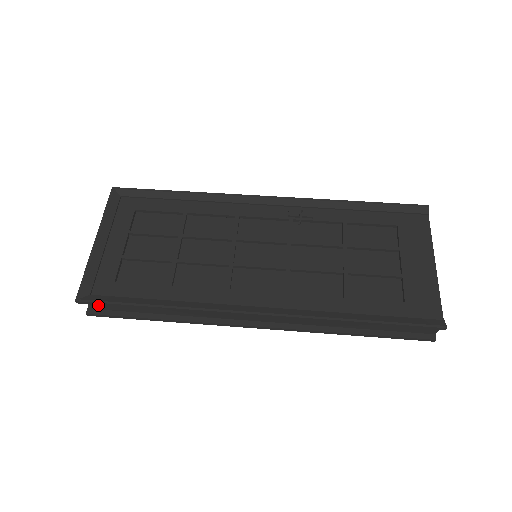
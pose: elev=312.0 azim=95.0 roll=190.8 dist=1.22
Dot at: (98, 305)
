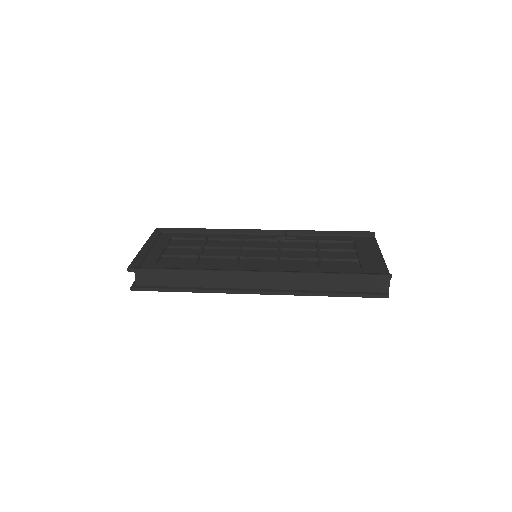
Dot at: (141, 279)
